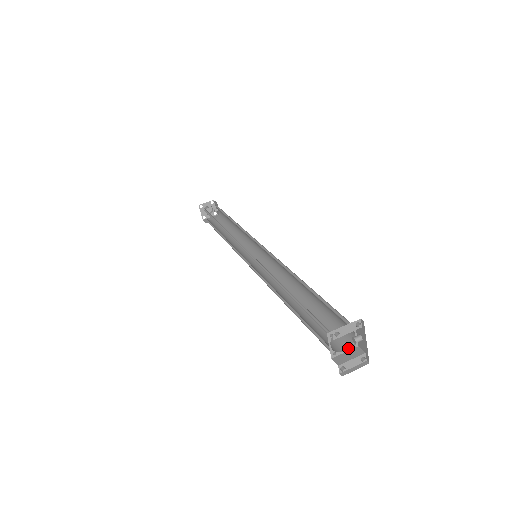
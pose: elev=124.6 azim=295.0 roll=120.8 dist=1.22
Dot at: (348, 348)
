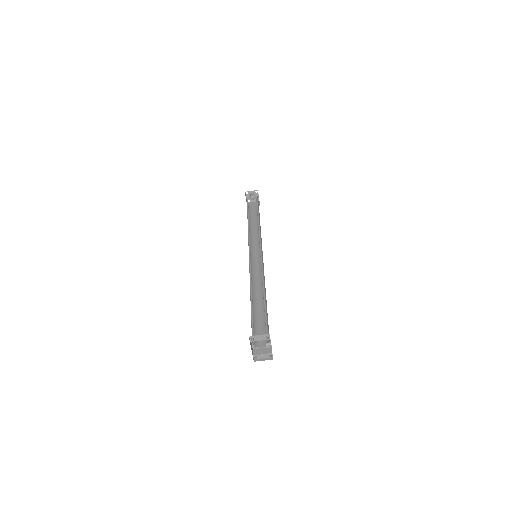
Dot at: (265, 346)
